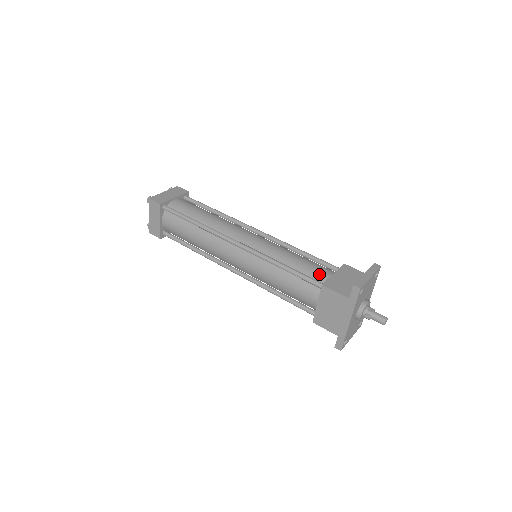
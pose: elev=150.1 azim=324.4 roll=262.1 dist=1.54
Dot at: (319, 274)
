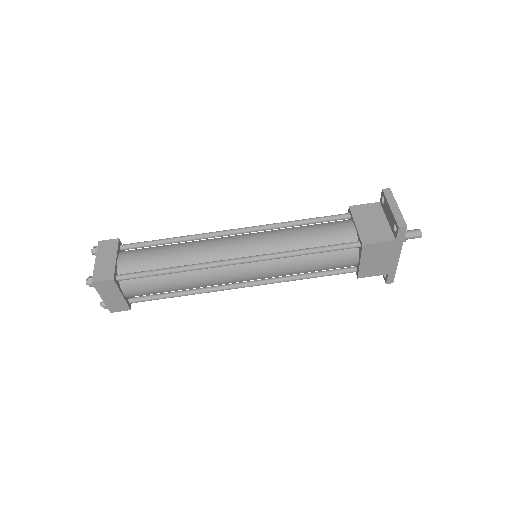
Dot at: (343, 234)
